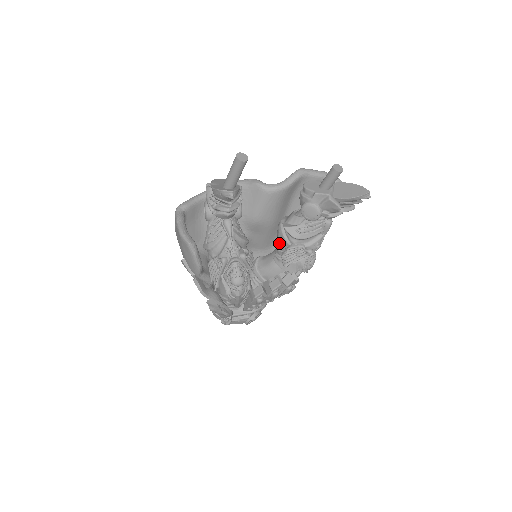
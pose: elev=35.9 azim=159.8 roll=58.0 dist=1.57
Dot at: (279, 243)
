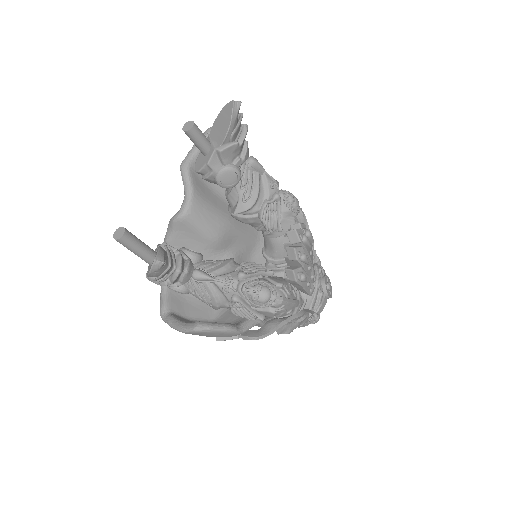
Dot at: (252, 225)
